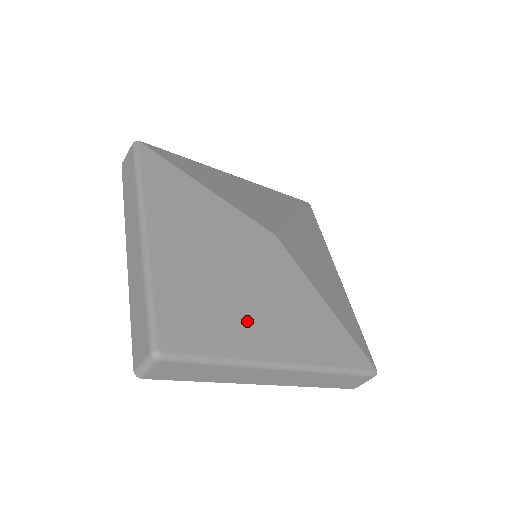
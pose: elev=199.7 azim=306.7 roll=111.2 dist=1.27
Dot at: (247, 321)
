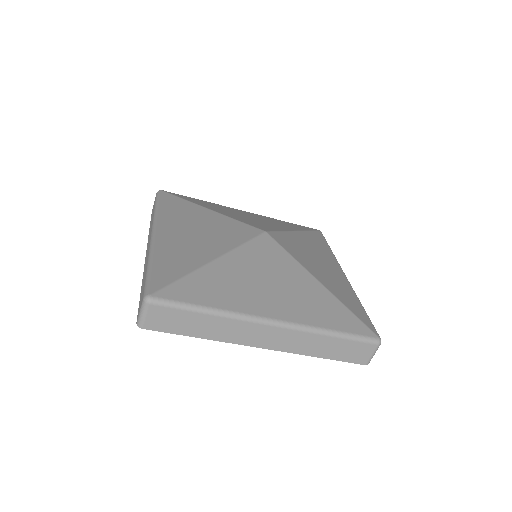
Dot at: (234, 285)
